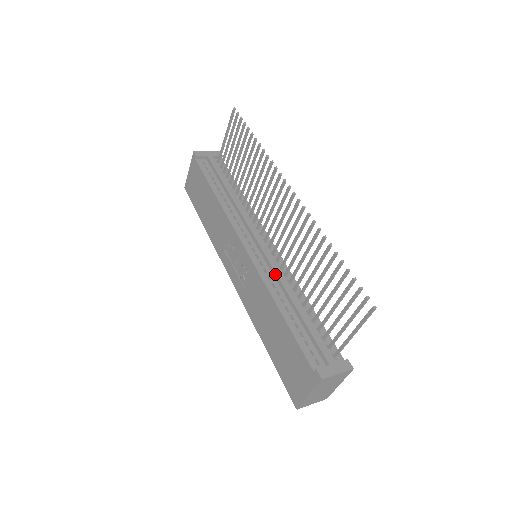
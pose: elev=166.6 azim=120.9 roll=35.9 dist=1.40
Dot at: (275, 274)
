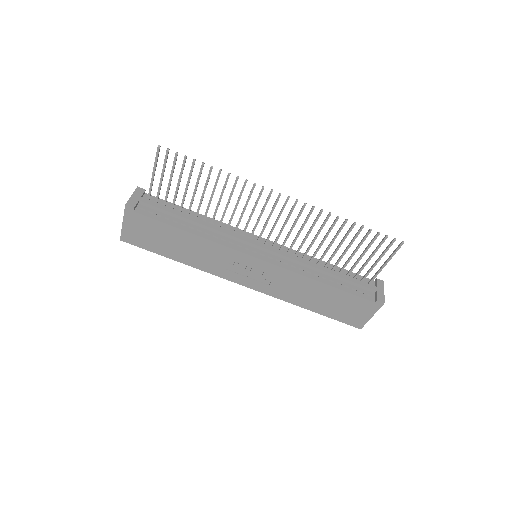
Dot at: (295, 261)
